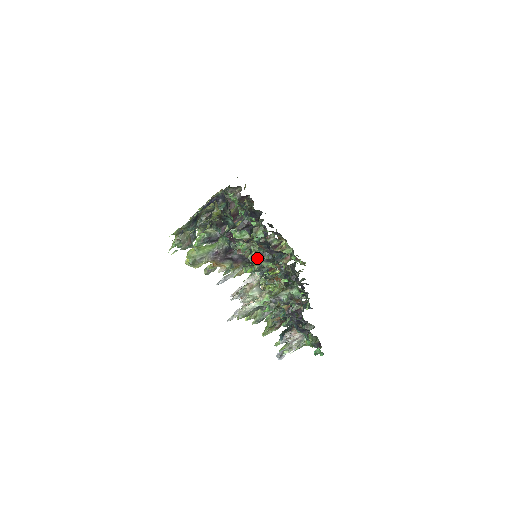
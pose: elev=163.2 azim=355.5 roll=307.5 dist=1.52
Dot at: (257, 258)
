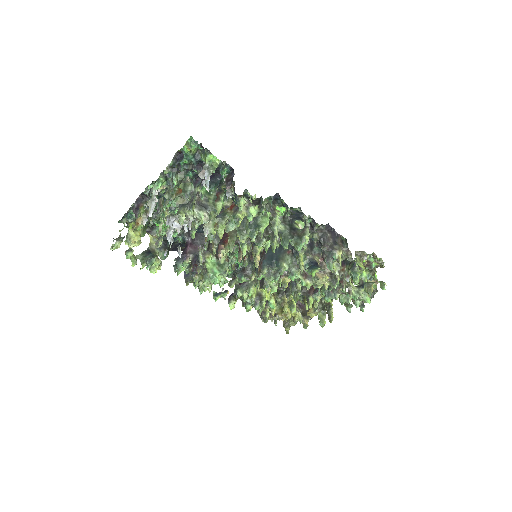
Dot at: (169, 205)
